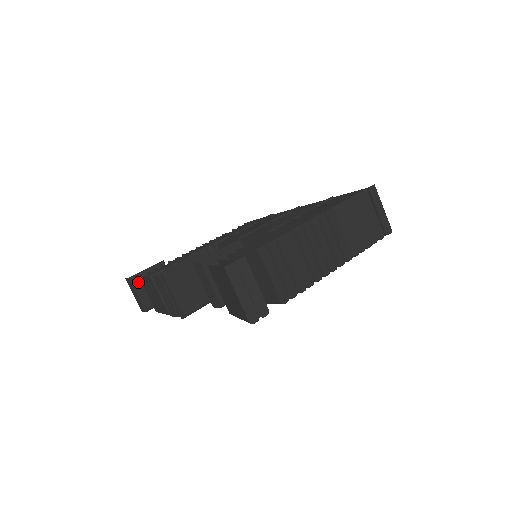
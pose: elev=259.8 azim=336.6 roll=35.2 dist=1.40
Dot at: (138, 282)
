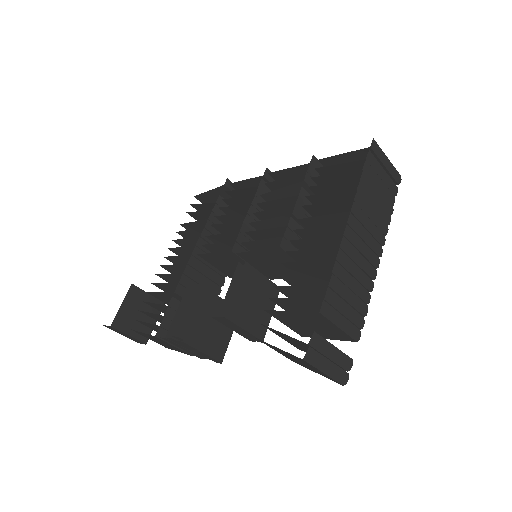
Dot at: (122, 323)
